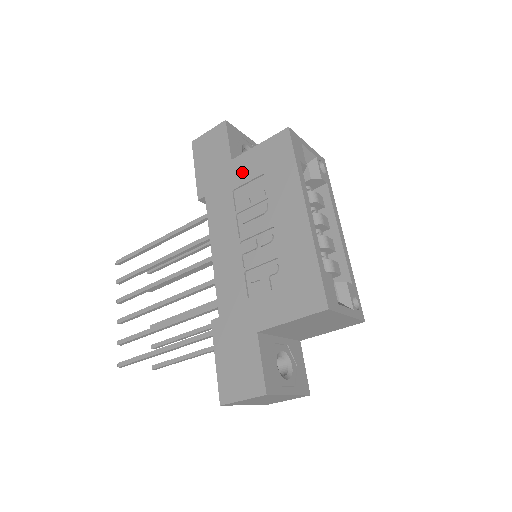
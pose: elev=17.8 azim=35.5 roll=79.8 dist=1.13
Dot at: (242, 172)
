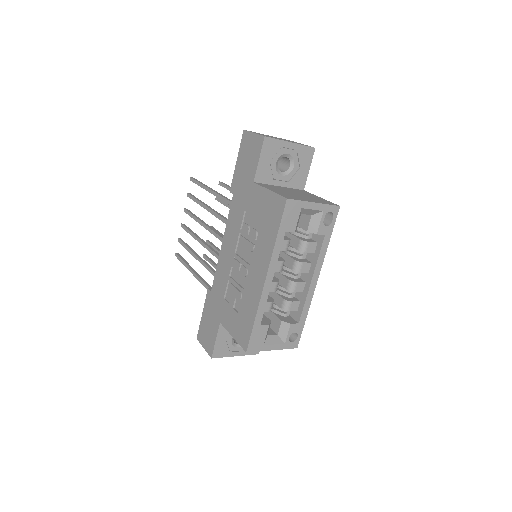
Dot at: (254, 202)
